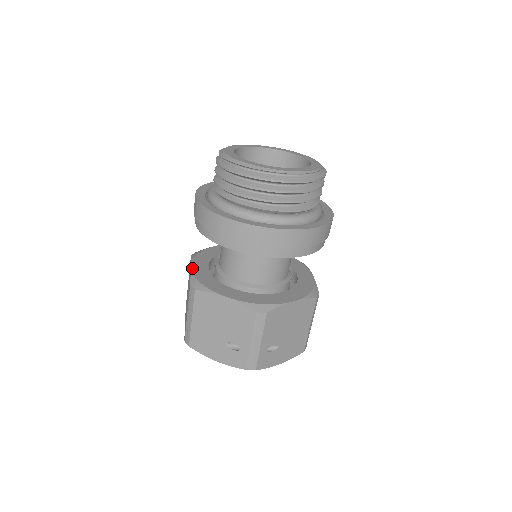
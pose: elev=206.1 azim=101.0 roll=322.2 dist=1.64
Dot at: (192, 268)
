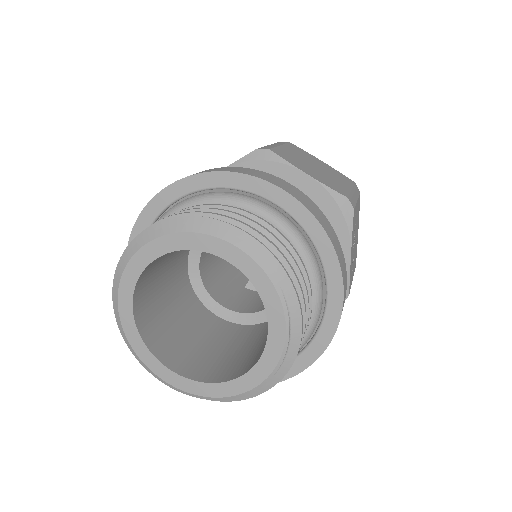
Dot at: occluded
